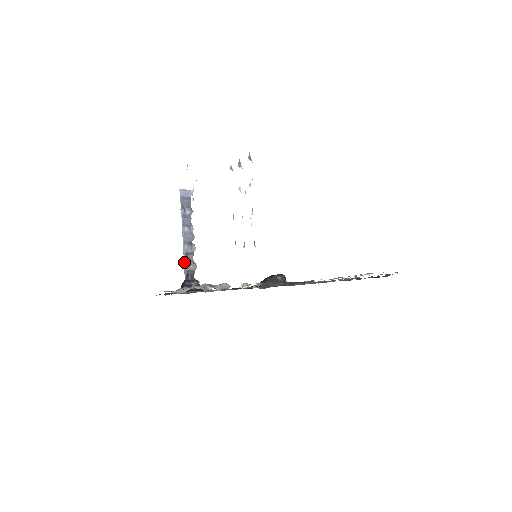
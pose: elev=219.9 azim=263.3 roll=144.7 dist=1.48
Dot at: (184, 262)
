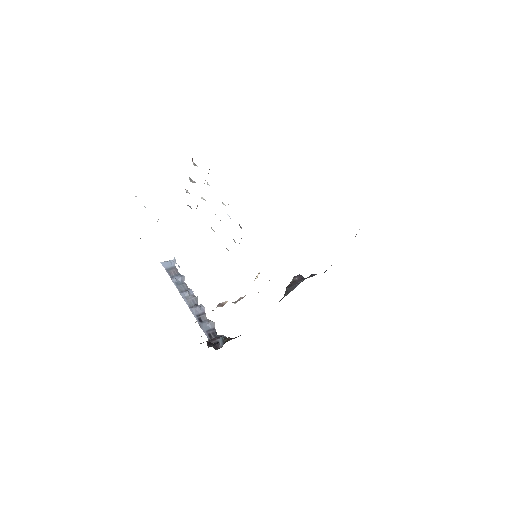
Dot at: (199, 324)
